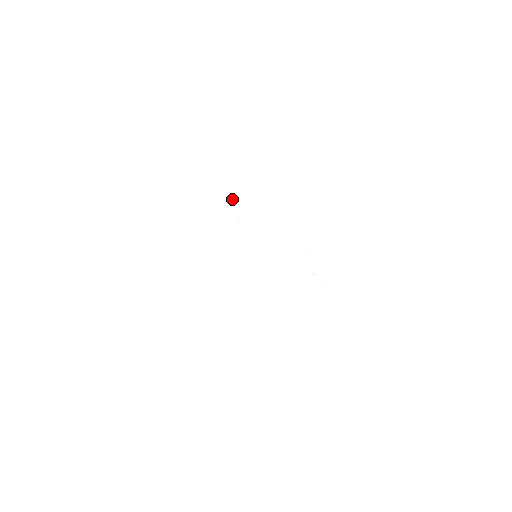
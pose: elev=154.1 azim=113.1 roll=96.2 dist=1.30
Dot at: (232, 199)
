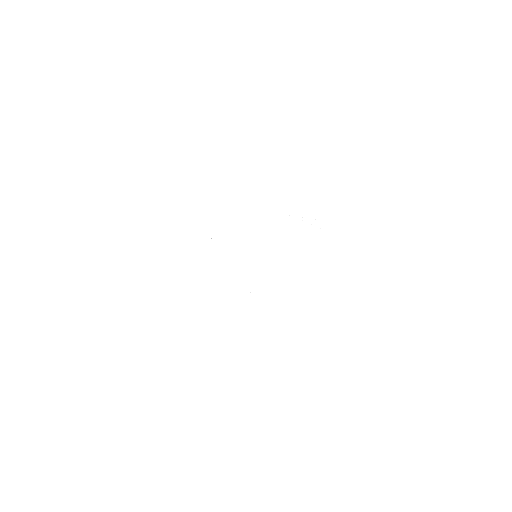
Dot at: occluded
